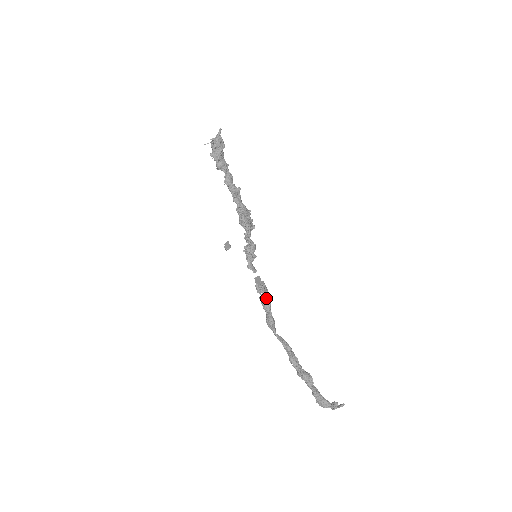
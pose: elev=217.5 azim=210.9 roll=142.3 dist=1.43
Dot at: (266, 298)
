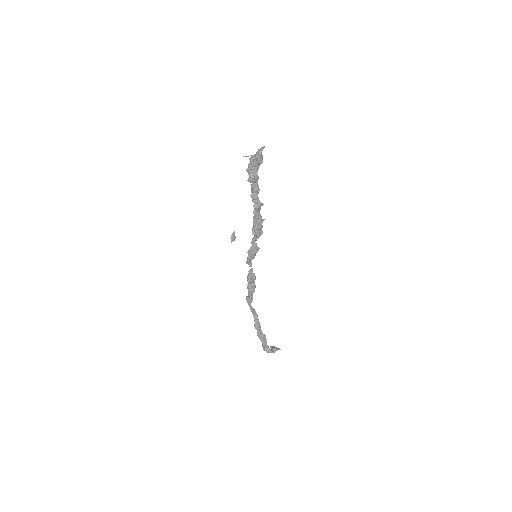
Dot at: (253, 287)
